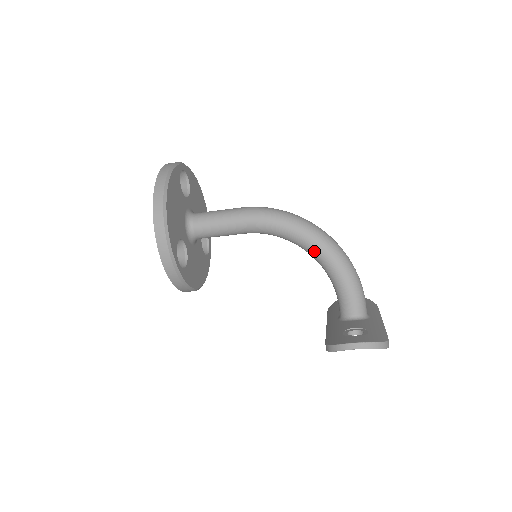
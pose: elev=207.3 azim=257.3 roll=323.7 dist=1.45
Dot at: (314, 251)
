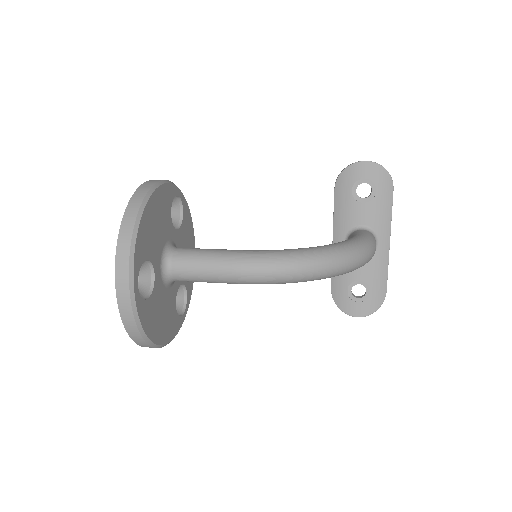
Dot at: occluded
